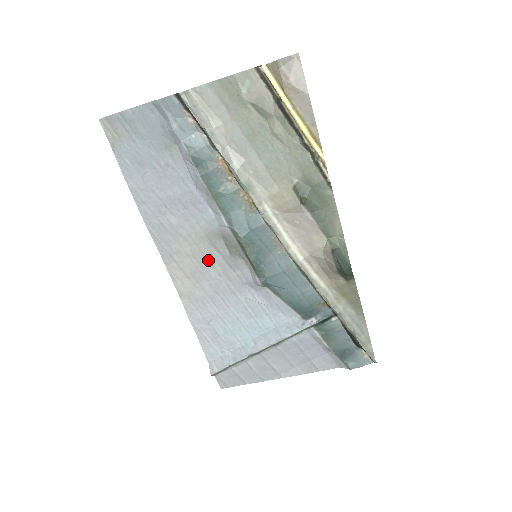
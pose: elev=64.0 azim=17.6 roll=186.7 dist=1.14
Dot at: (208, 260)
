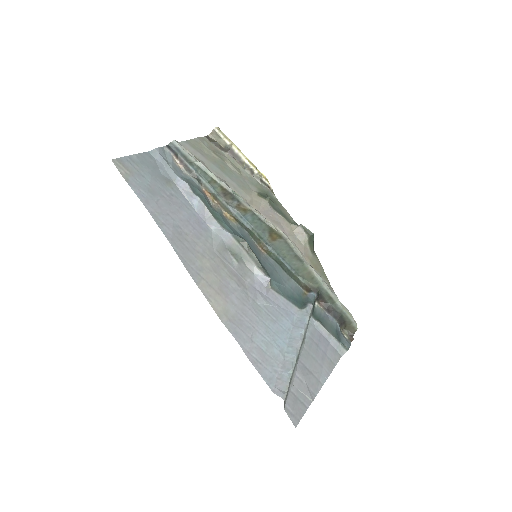
Dot at: (225, 273)
